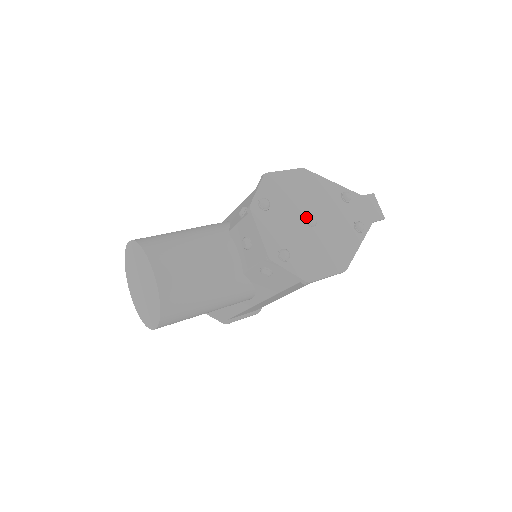
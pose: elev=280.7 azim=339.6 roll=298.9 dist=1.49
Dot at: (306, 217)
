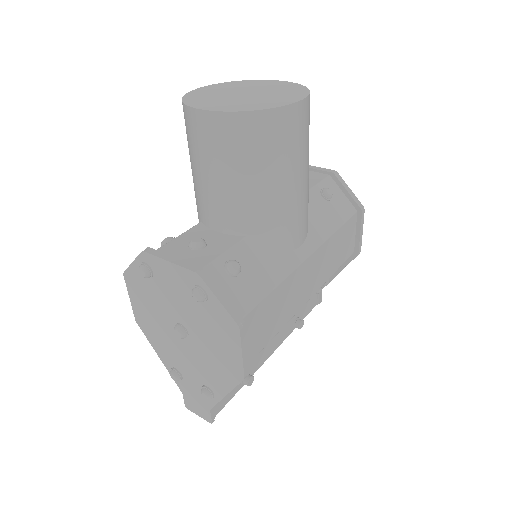
Dot at: occluded
